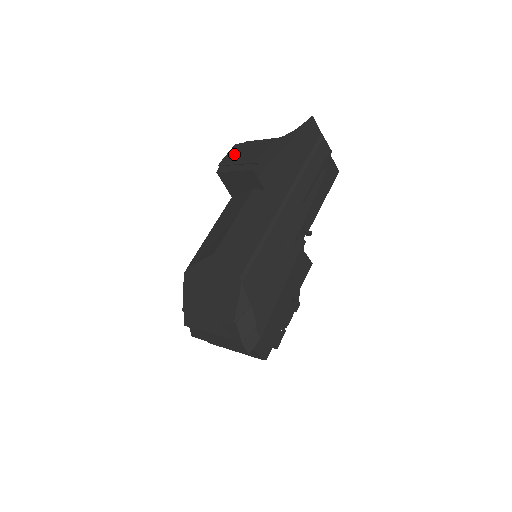
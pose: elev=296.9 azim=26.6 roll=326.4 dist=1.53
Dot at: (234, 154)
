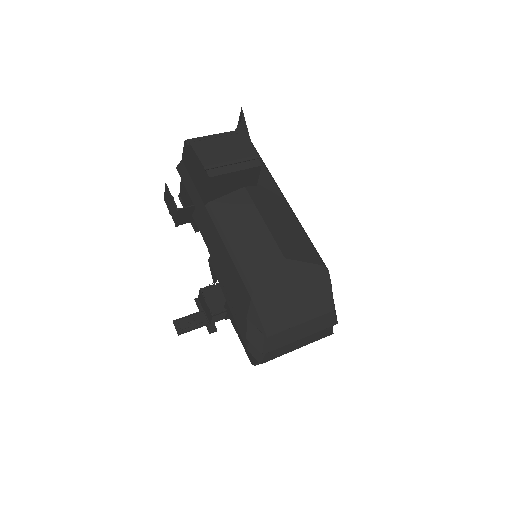
Dot at: (211, 154)
